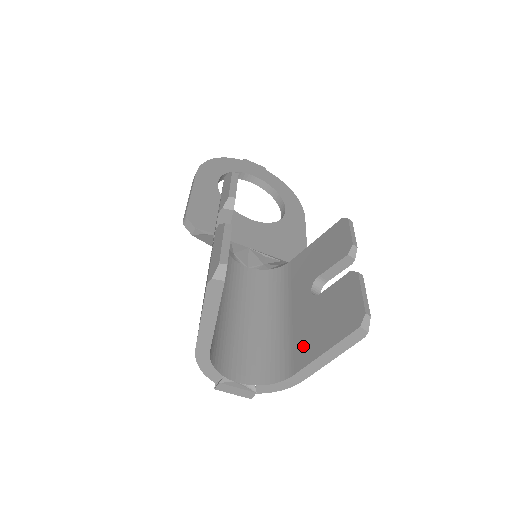
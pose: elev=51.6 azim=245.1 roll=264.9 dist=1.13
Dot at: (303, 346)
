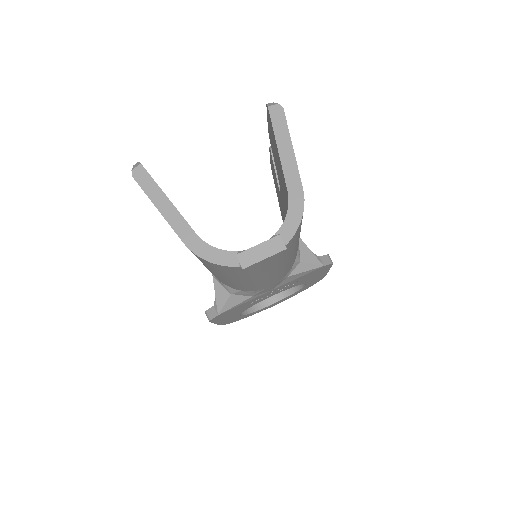
Dot at: (283, 185)
